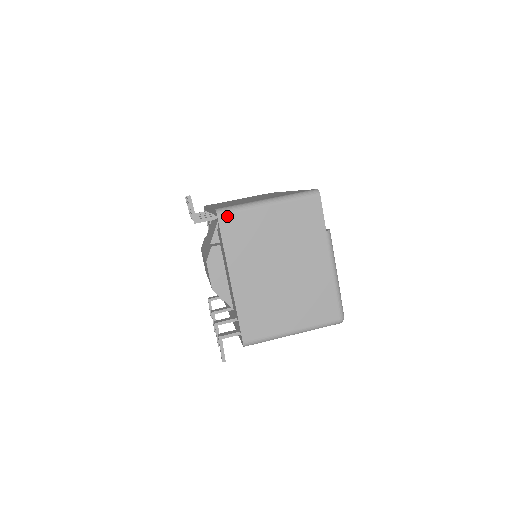
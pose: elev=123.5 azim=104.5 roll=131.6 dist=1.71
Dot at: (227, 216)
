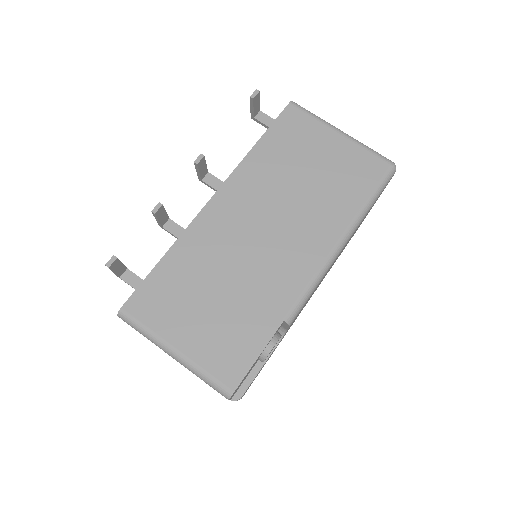
Dot at: (128, 324)
